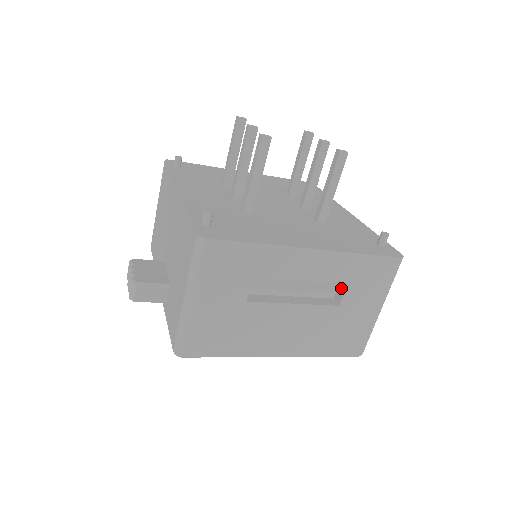
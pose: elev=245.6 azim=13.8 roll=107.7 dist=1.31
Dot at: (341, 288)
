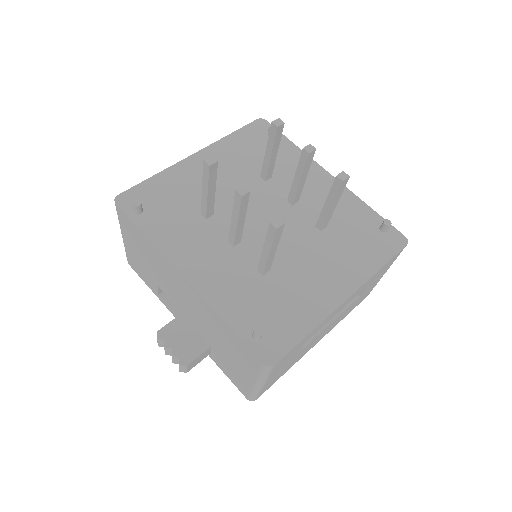
Dot at: occluded
